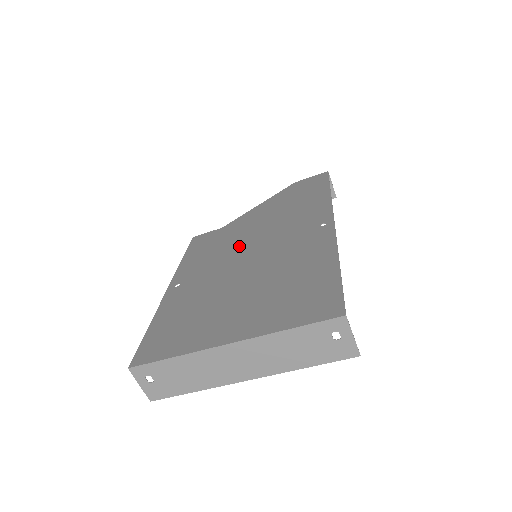
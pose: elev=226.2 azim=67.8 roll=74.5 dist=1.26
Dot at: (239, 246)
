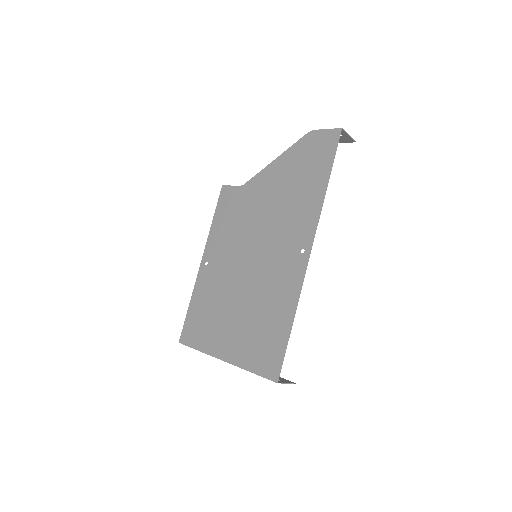
Dot at: (247, 236)
